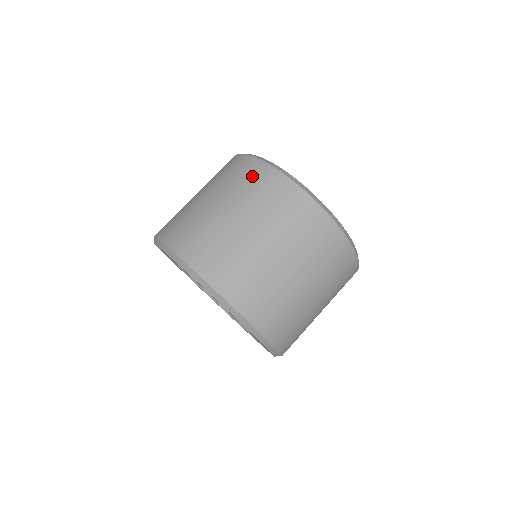
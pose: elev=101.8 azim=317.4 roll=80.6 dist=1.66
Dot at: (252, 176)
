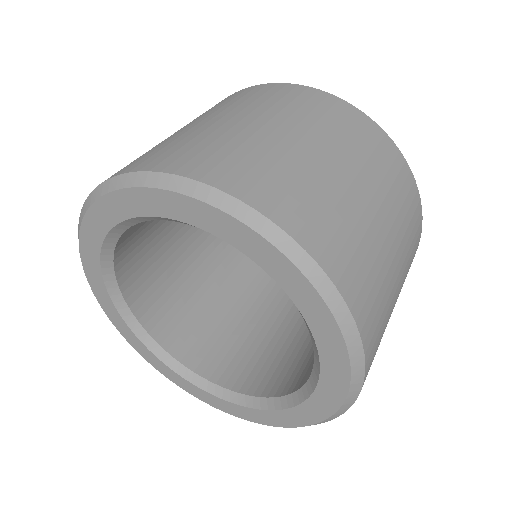
Dot at: (278, 94)
